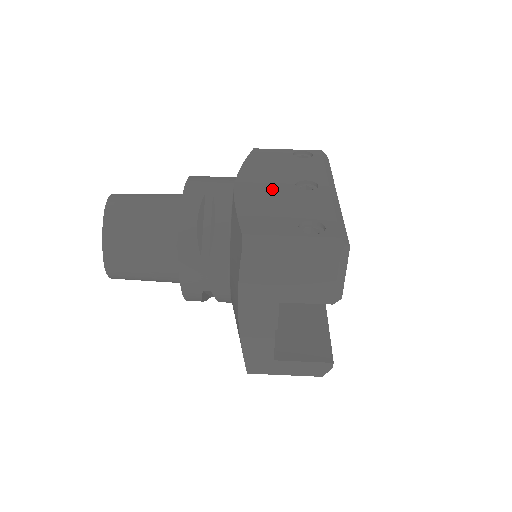
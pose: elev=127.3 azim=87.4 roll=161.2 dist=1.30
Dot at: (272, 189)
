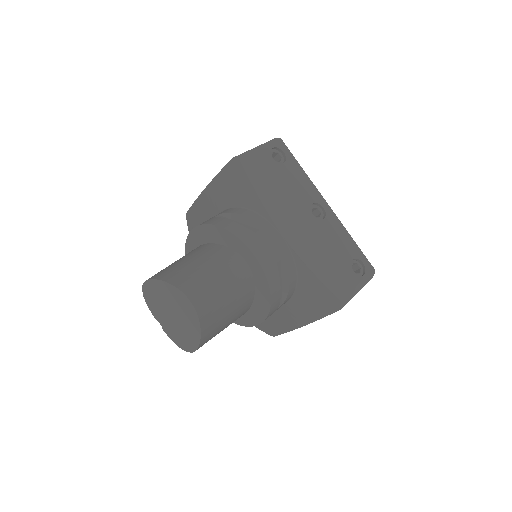
Dot at: (308, 231)
